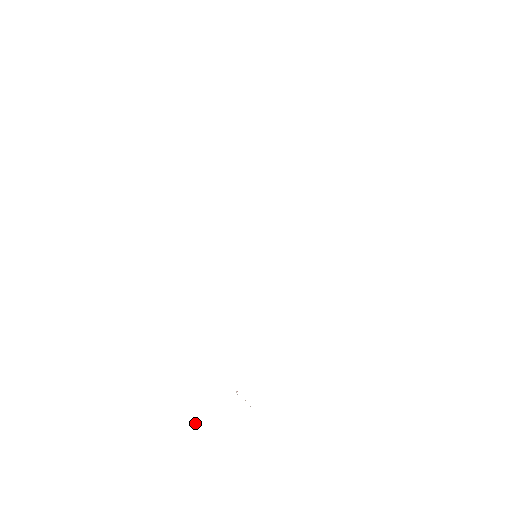
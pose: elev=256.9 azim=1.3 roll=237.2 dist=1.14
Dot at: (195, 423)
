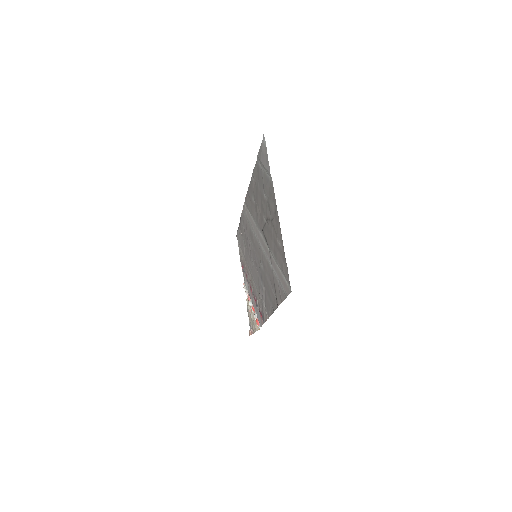
Dot at: (251, 331)
